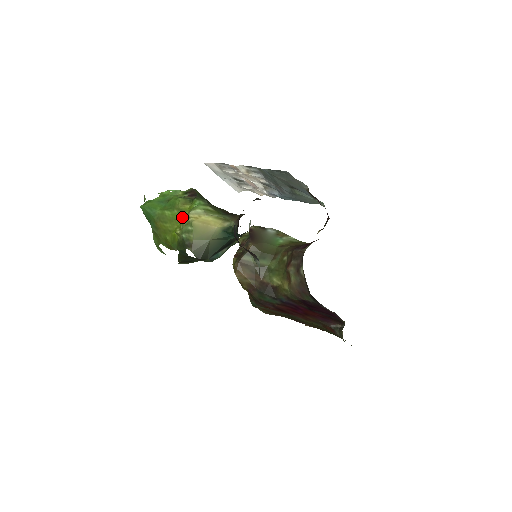
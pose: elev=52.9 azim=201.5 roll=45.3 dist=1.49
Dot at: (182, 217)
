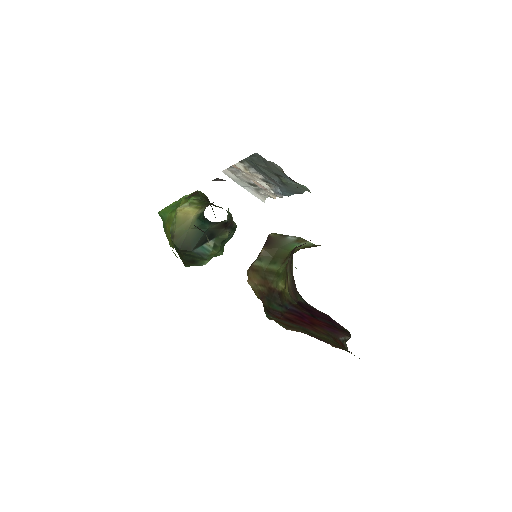
Dot at: occluded
